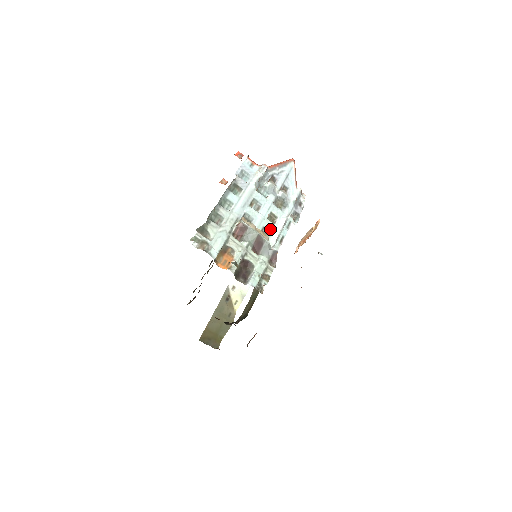
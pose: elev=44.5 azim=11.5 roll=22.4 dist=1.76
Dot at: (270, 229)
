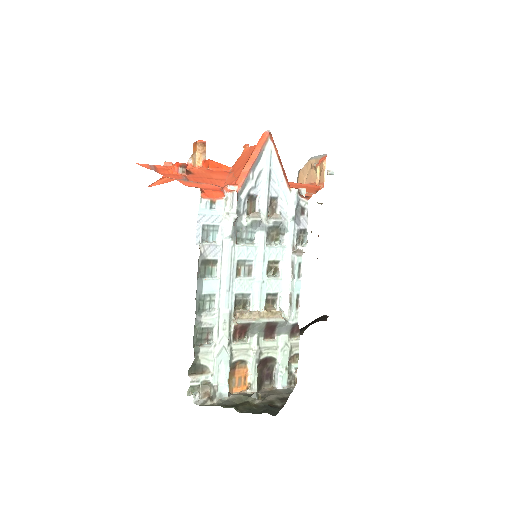
Dot at: (276, 289)
